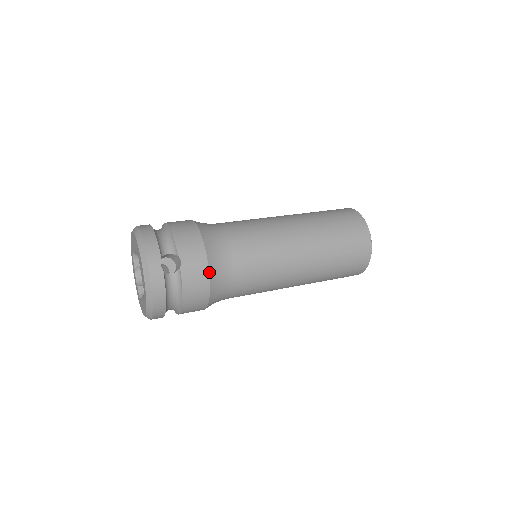
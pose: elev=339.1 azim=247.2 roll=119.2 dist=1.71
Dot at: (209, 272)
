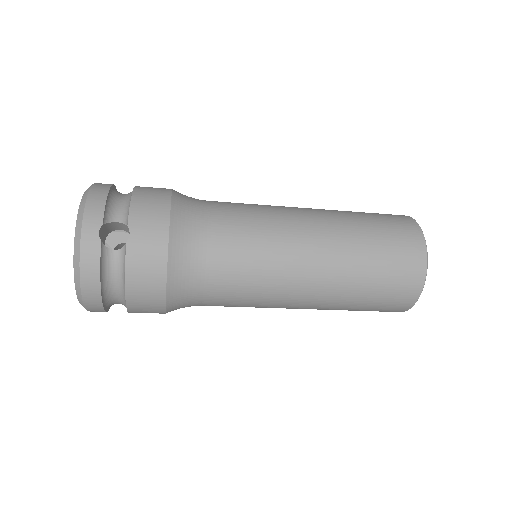
Dot at: (168, 257)
